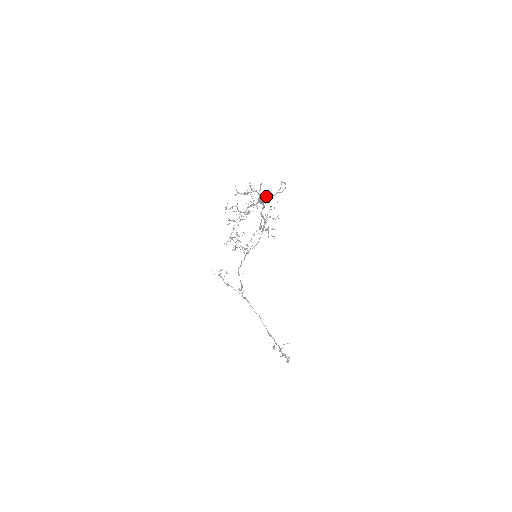
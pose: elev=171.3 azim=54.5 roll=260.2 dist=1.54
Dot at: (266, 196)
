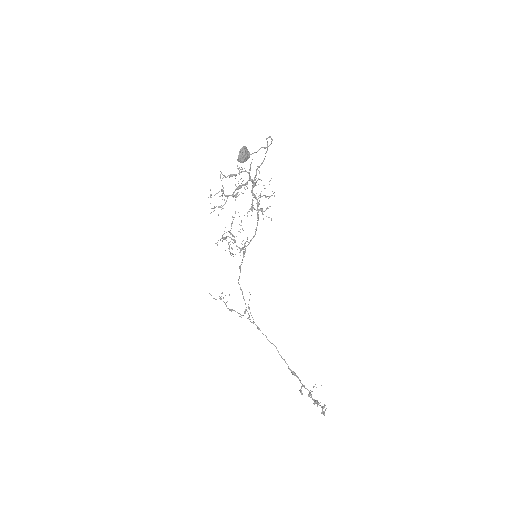
Dot at: (247, 152)
